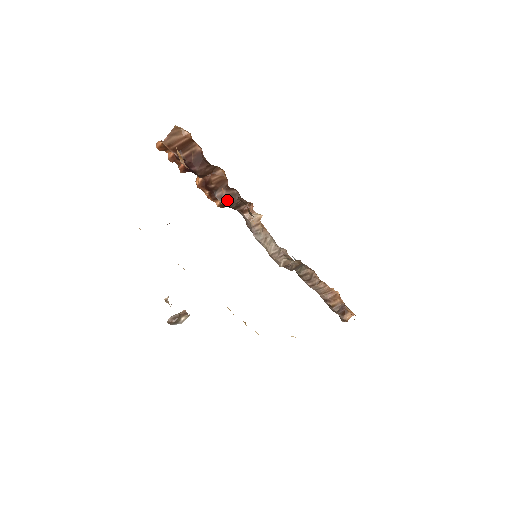
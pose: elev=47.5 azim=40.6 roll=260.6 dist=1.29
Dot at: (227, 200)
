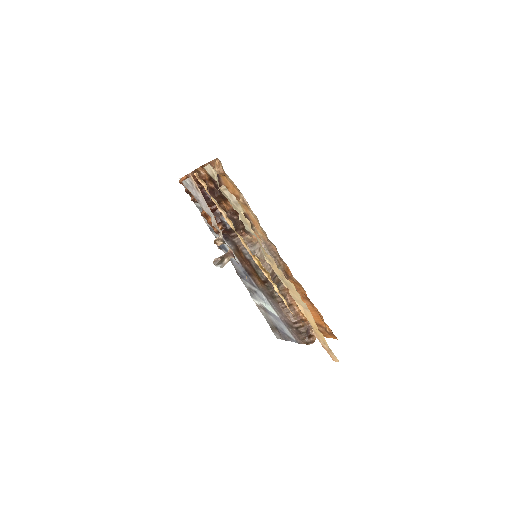
Dot at: (231, 220)
